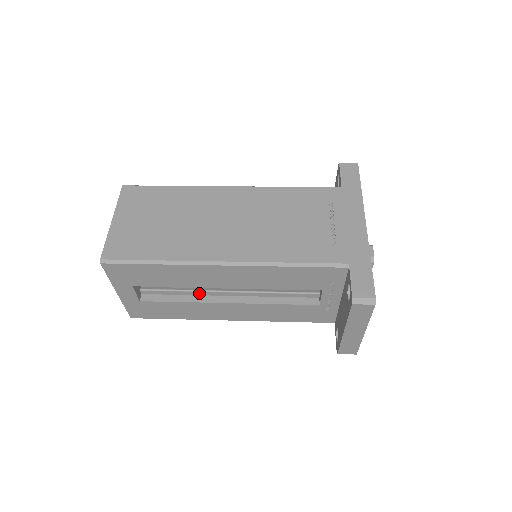
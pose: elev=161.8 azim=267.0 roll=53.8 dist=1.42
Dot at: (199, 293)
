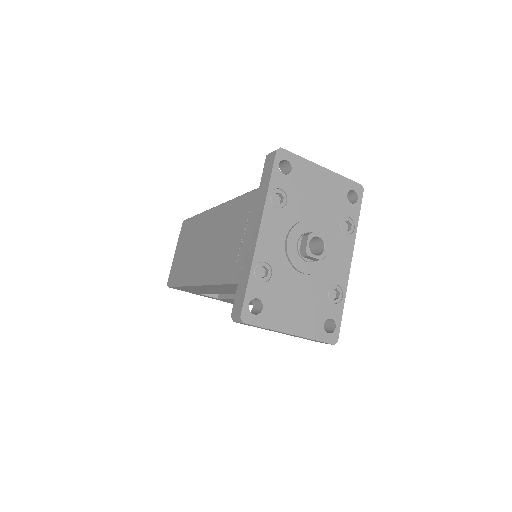
Dot at: occluded
